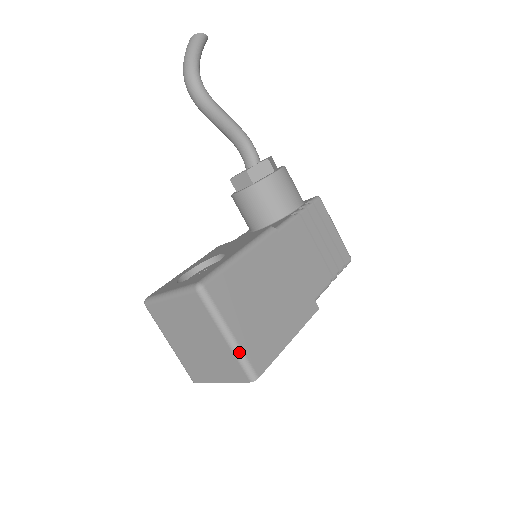
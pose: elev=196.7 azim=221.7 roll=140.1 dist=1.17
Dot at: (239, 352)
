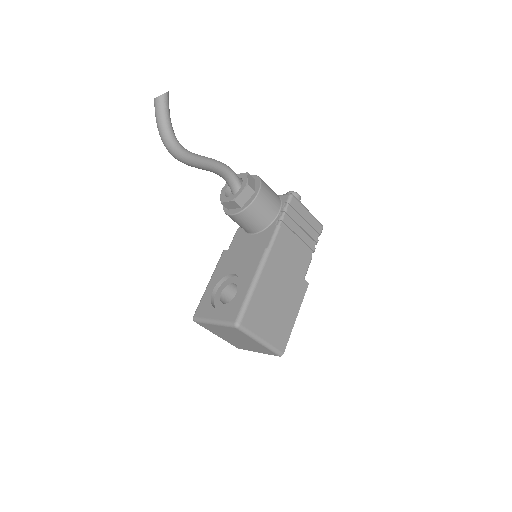
Dot at: (269, 347)
